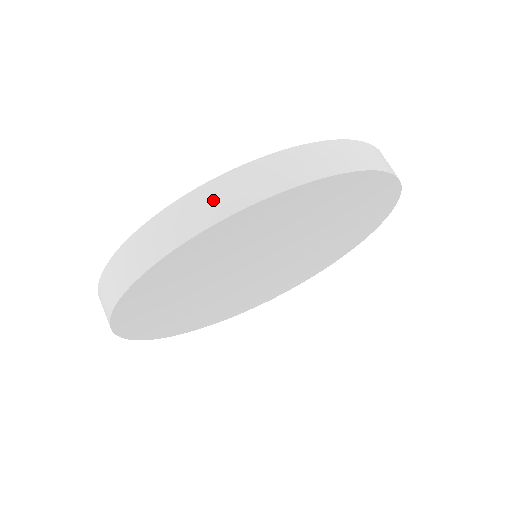
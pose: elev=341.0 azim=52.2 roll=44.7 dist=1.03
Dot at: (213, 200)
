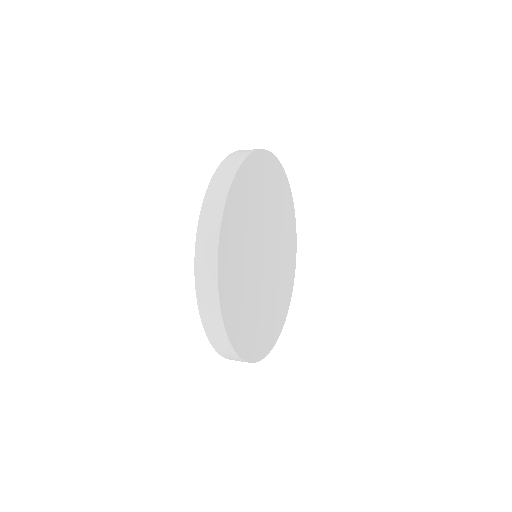
Dot at: (218, 188)
